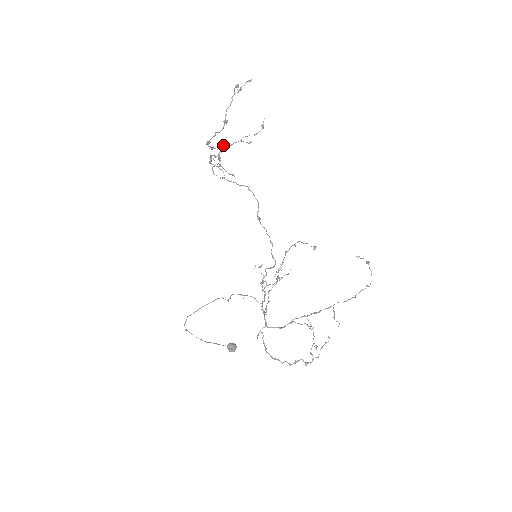
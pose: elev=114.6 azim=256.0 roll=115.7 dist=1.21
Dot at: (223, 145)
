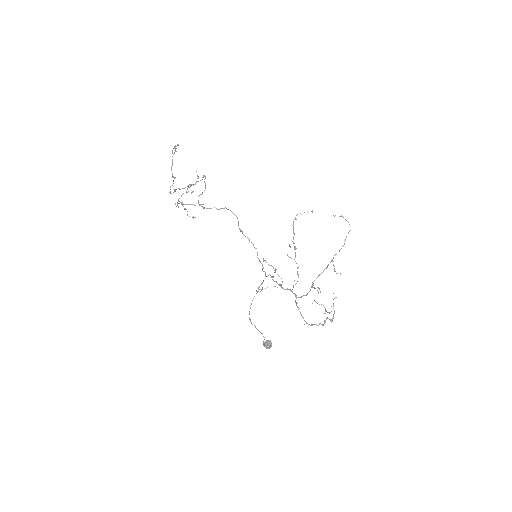
Dot at: (204, 175)
